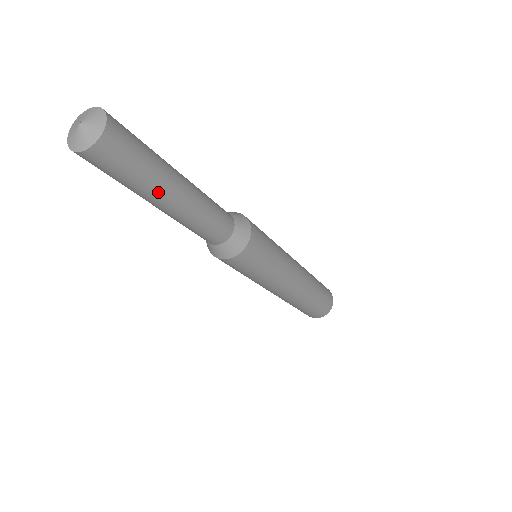
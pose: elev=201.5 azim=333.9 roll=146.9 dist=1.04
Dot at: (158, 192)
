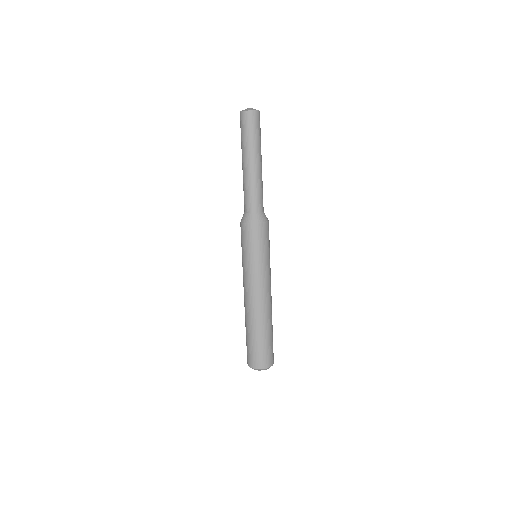
Dot at: (252, 152)
